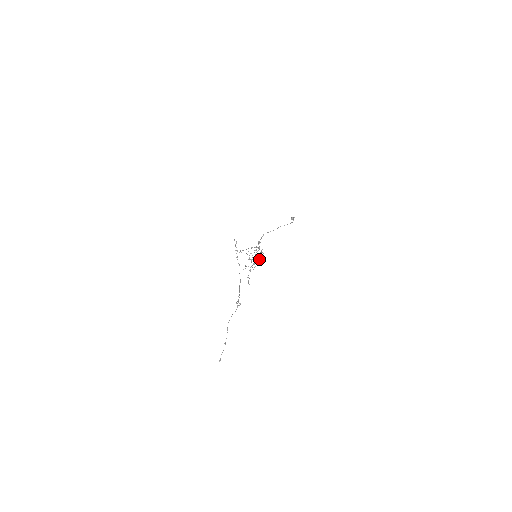
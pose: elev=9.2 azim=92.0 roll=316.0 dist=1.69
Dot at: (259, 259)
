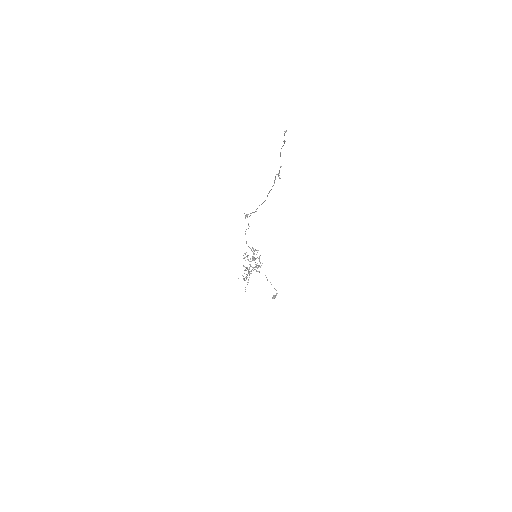
Dot at: occluded
